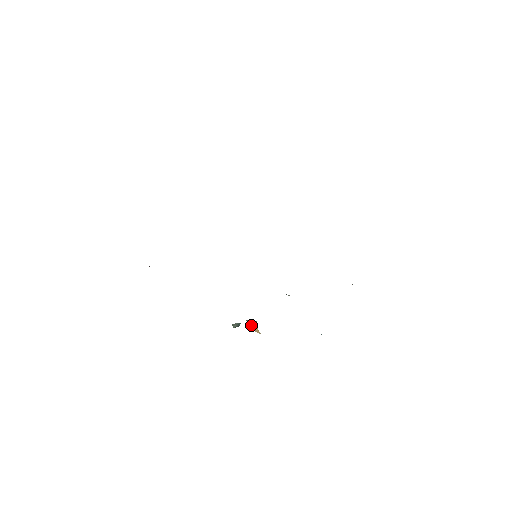
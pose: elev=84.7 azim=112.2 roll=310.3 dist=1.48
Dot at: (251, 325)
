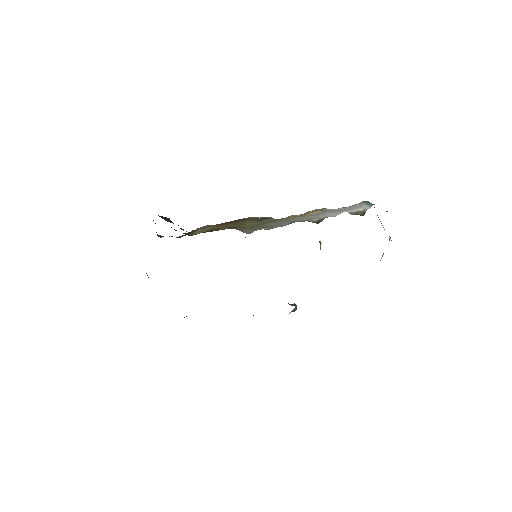
Dot at: occluded
